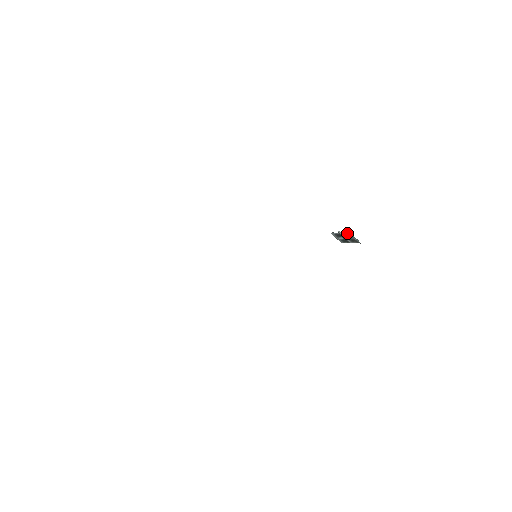
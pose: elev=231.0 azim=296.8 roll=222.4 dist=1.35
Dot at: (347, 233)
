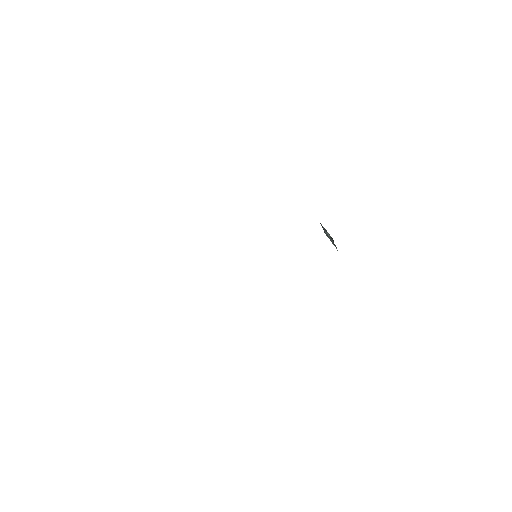
Dot at: (332, 239)
